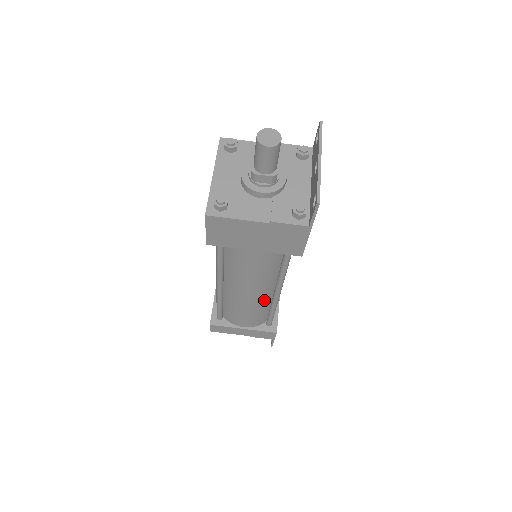
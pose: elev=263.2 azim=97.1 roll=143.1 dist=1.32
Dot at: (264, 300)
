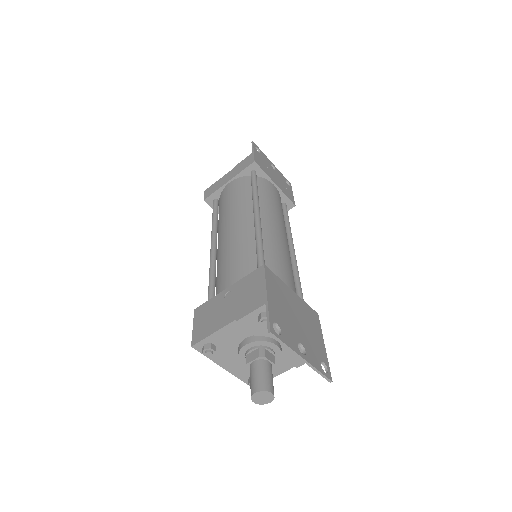
Dot at: occluded
